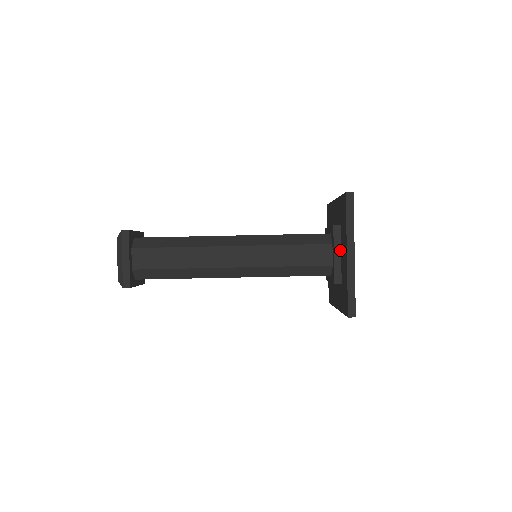
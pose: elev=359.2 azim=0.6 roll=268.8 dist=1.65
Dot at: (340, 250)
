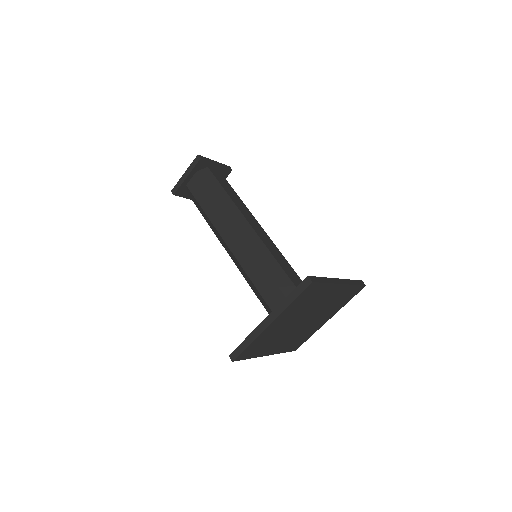
Dot at: occluded
